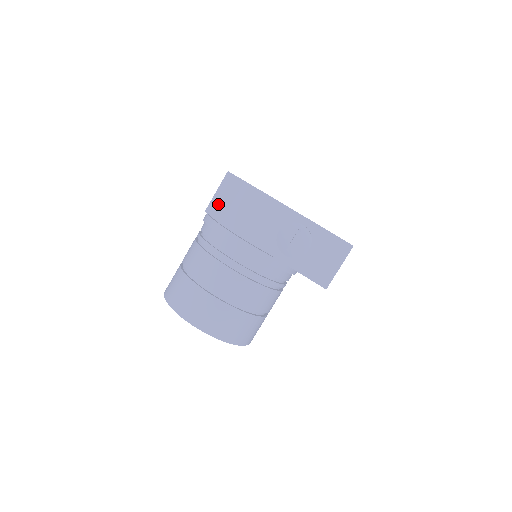
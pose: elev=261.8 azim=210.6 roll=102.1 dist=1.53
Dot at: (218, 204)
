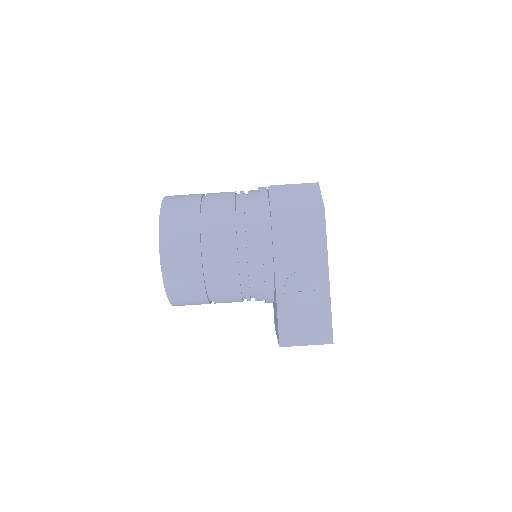
Dot at: (285, 195)
